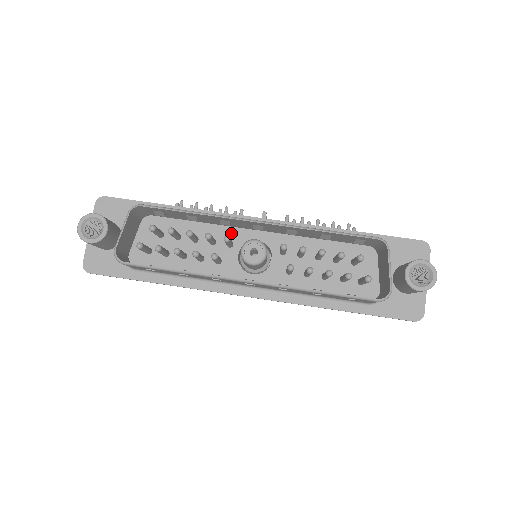
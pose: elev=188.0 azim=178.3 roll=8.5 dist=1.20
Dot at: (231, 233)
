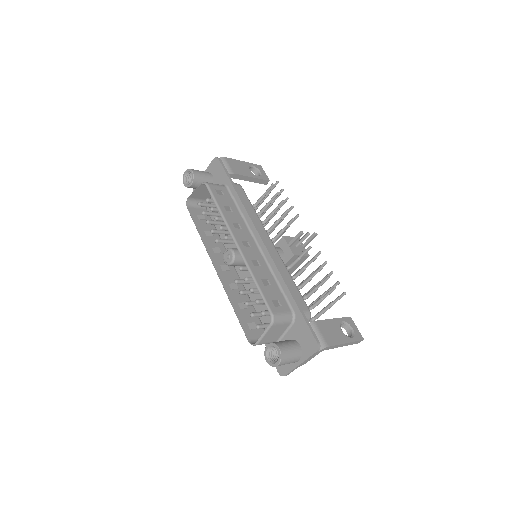
Dot at: occluded
